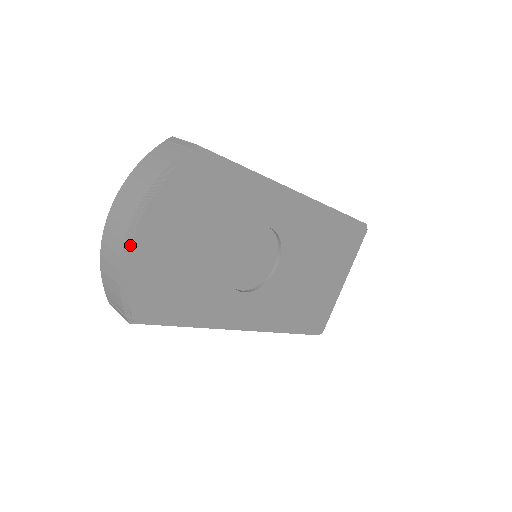
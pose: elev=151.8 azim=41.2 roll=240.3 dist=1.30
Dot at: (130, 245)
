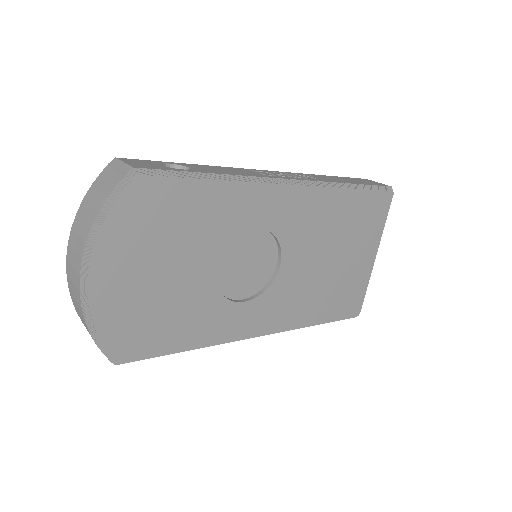
Dot at: (86, 294)
